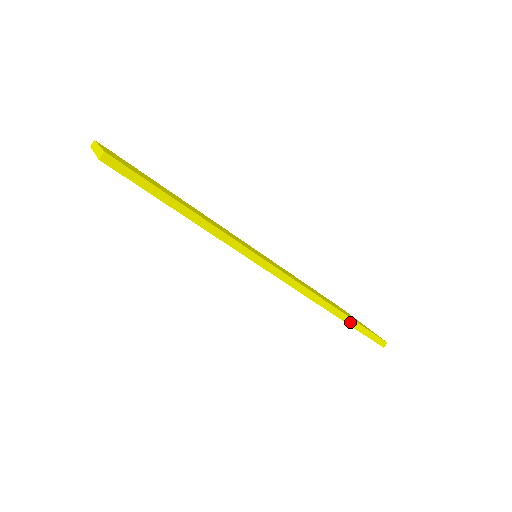
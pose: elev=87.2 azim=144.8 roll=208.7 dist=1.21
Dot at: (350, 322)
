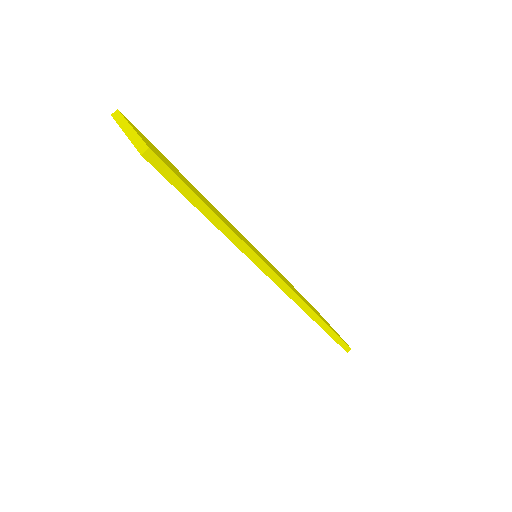
Dot at: (327, 330)
